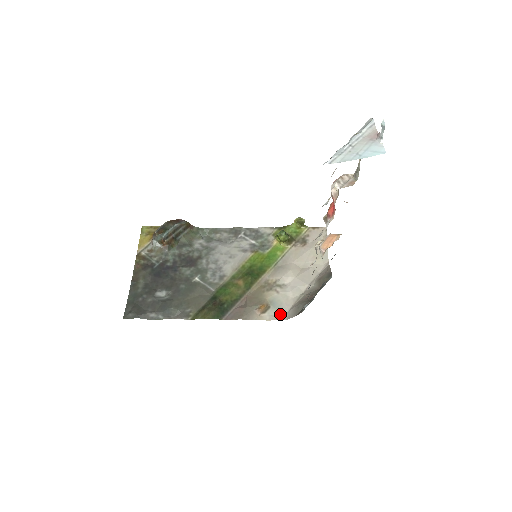
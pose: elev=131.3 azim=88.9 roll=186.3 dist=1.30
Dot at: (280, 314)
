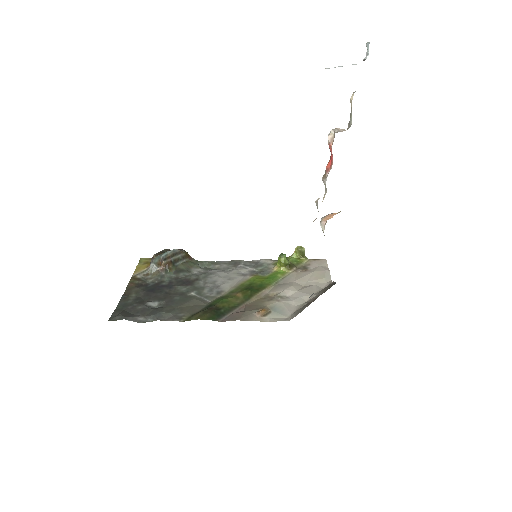
Dot at: (282, 317)
